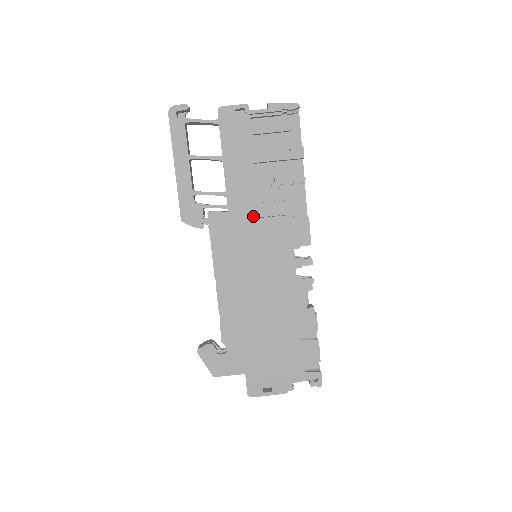
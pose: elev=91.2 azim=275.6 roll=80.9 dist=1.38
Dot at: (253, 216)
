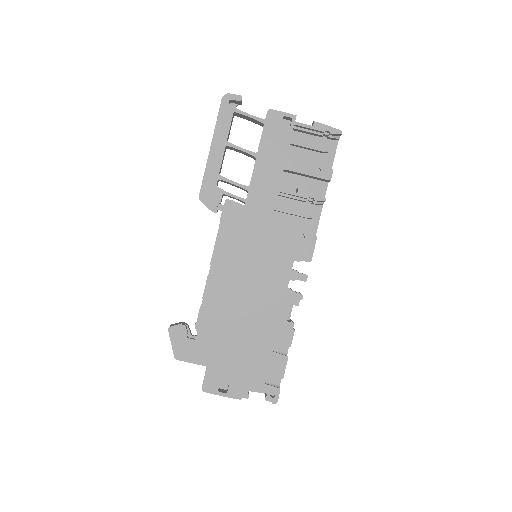
Dot at: (266, 217)
